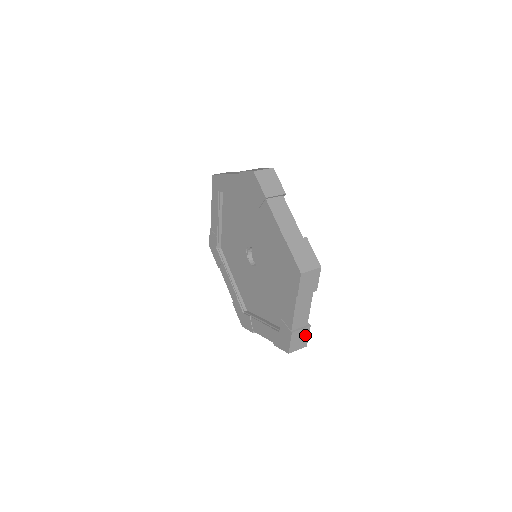
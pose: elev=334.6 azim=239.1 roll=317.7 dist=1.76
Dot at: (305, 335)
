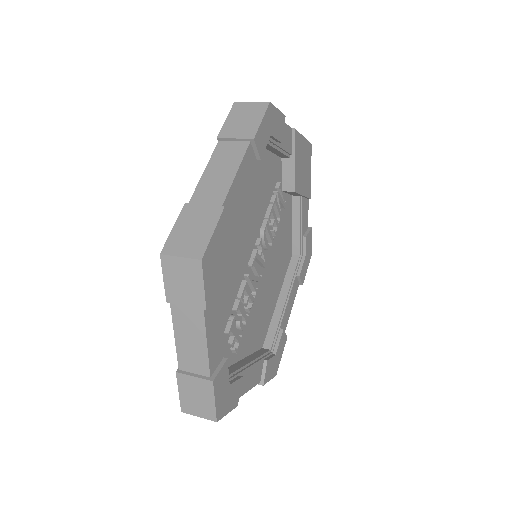
Dot at: (207, 395)
